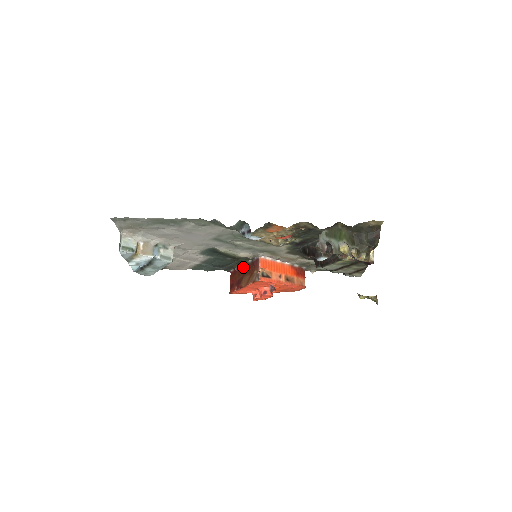
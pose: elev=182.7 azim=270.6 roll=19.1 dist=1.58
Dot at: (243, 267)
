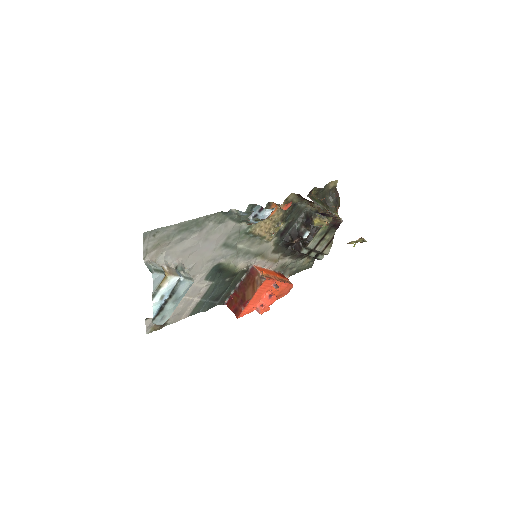
Dot at: (239, 287)
